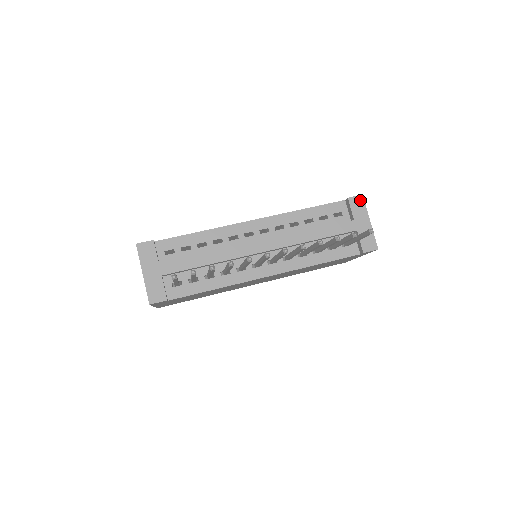
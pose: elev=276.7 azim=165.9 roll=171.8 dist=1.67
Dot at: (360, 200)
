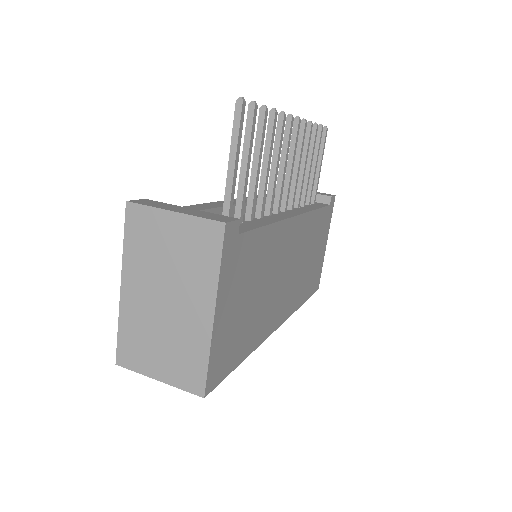
Dot at: occluded
